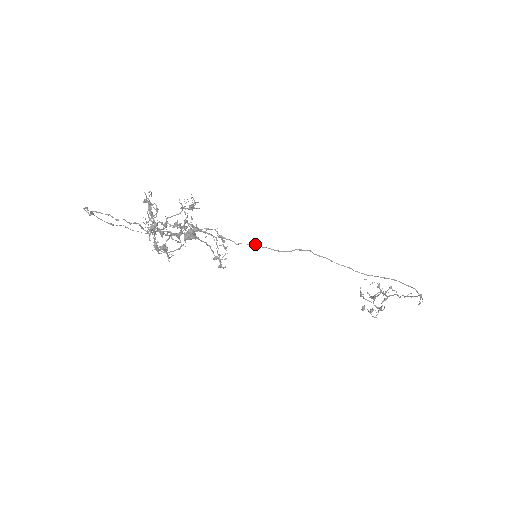
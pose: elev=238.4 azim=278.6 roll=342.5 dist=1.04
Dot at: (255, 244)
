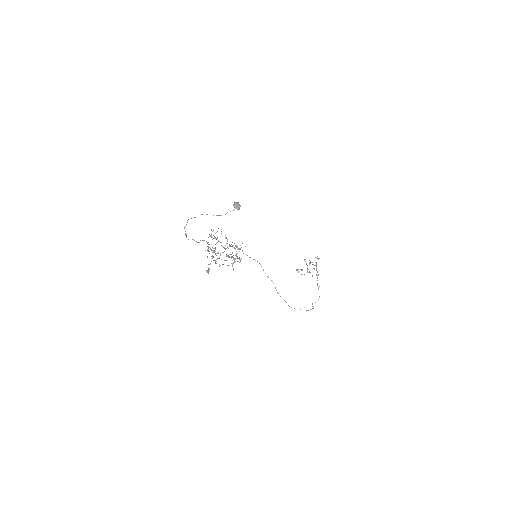
Dot at: (257, 261)
